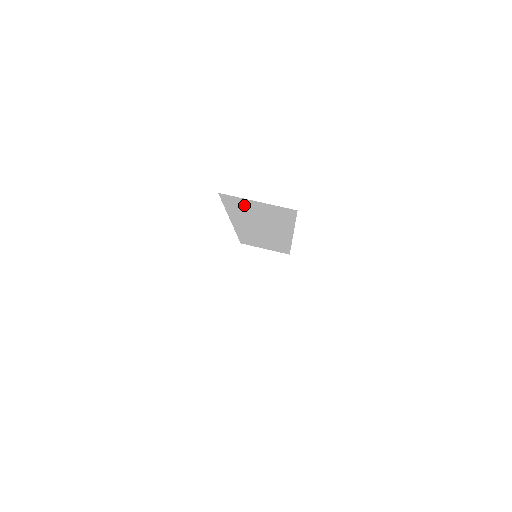
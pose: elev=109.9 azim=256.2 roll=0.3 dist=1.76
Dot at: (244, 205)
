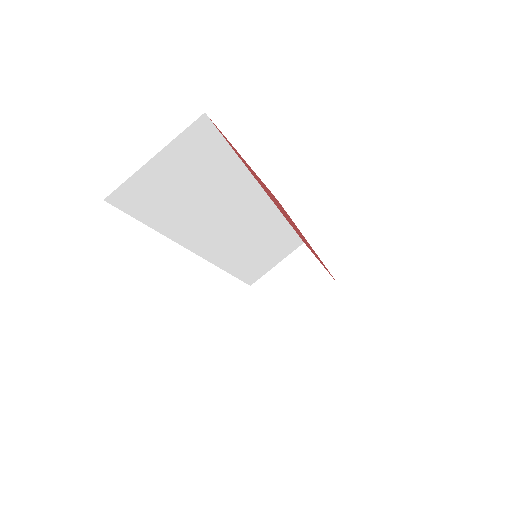
Dot at: (156, 191)
